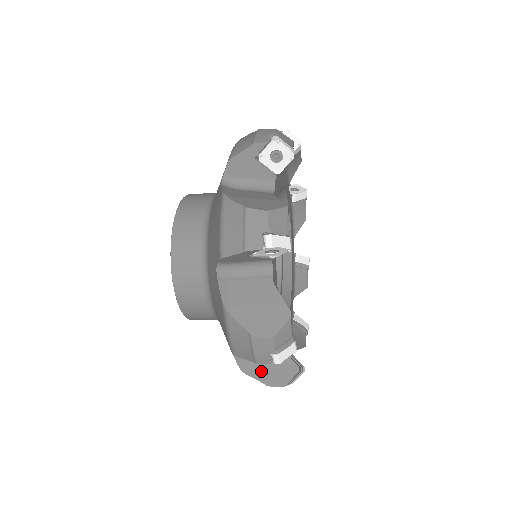
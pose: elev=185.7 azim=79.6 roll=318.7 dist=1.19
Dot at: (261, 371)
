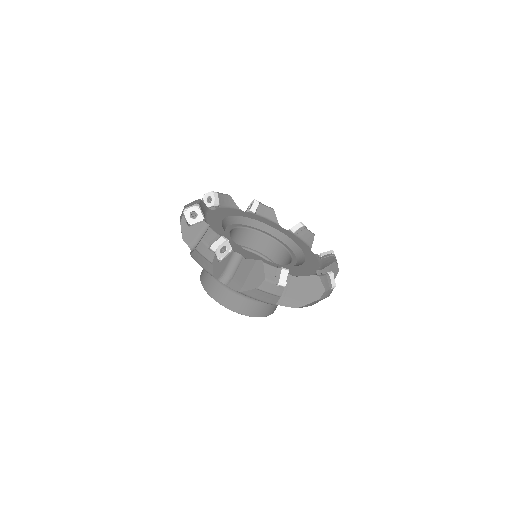
Dot at: (247, 283)
